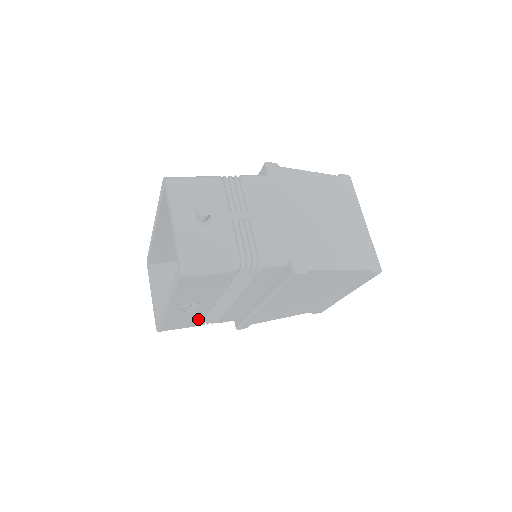
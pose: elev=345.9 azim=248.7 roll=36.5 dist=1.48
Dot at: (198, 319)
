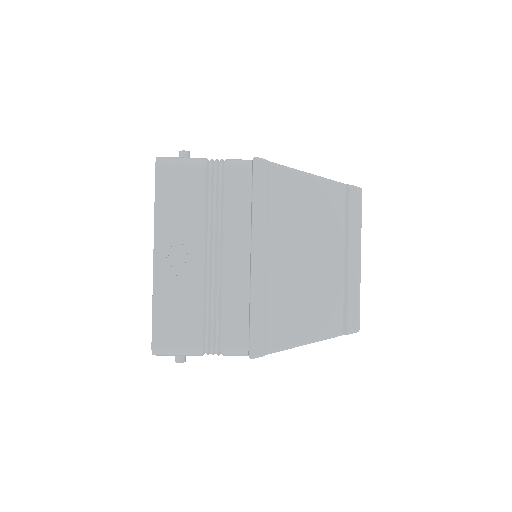
Dot at: (195, 314)
